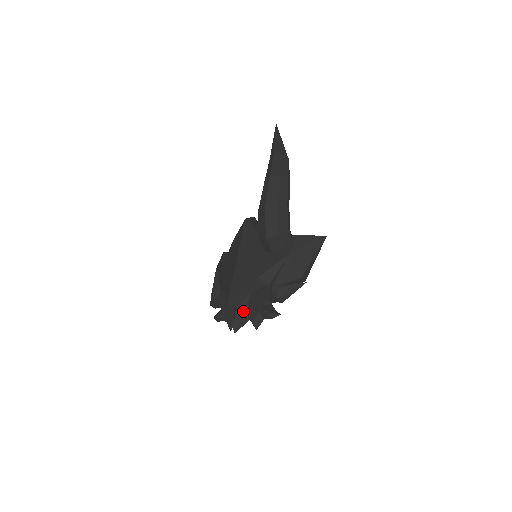
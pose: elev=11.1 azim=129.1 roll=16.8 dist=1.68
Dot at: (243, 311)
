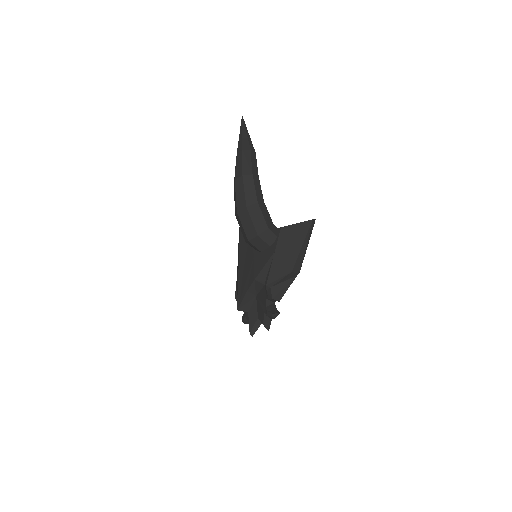
Dot at: (254, 314)
